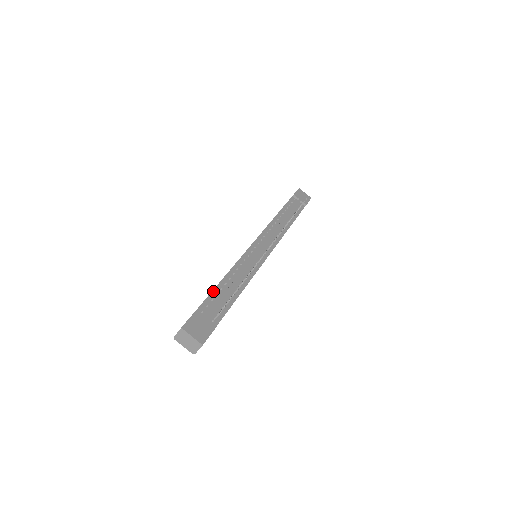
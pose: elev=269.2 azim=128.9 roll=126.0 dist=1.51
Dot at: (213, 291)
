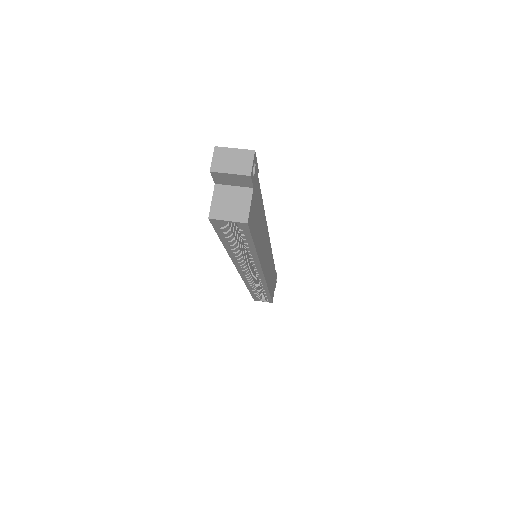
Dot at: occluded
